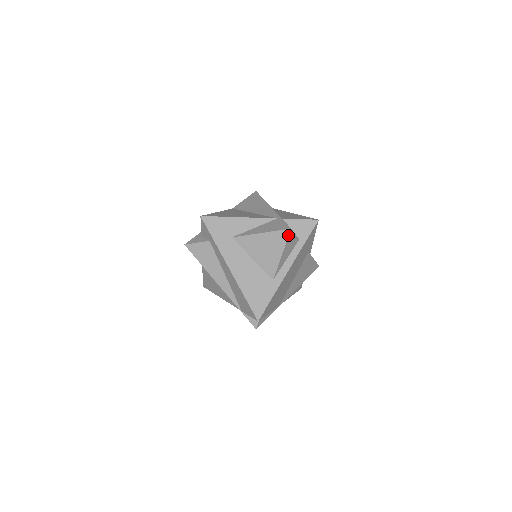
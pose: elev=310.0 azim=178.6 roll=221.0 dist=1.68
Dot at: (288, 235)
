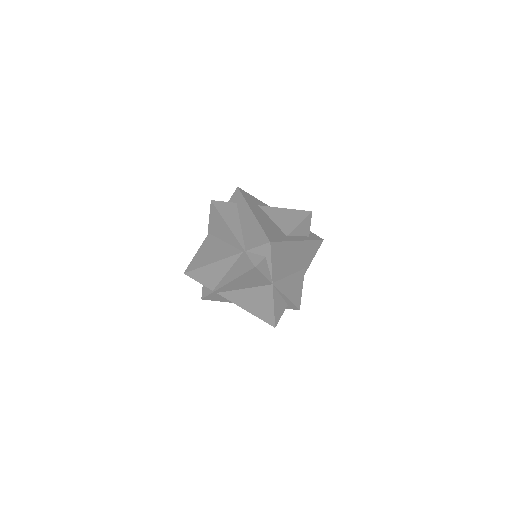
Dot at: (309, 214)
